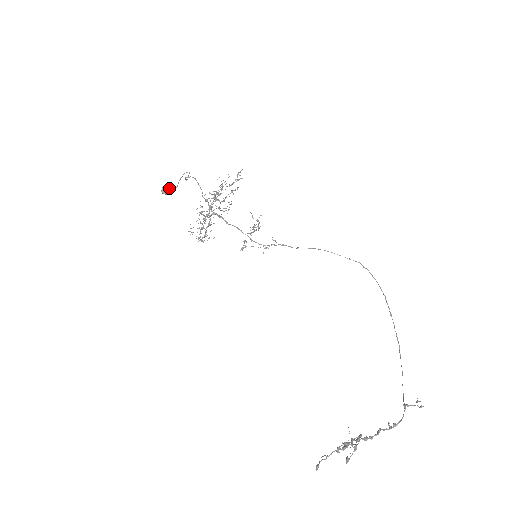
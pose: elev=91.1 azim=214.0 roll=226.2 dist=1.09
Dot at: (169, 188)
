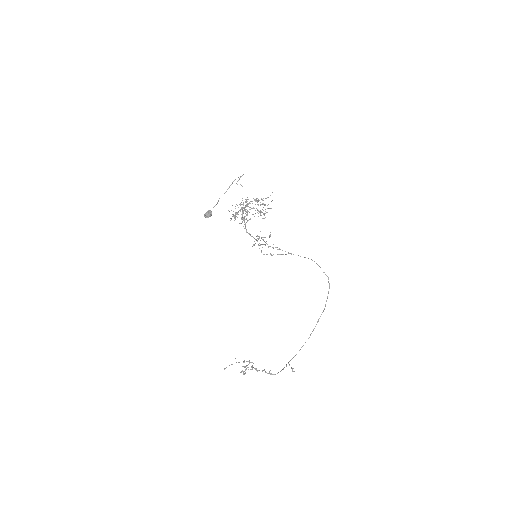
Dot at: (209, 216)
